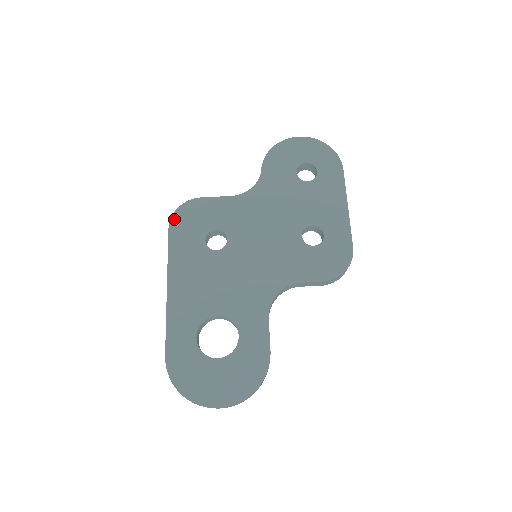
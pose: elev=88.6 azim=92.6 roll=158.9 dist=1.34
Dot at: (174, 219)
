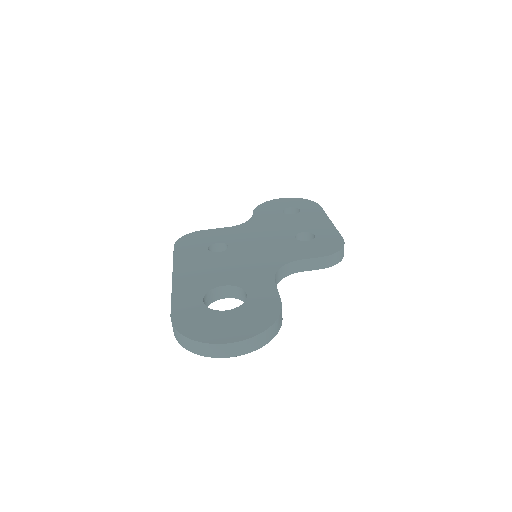
Dot at: (179, 242)
